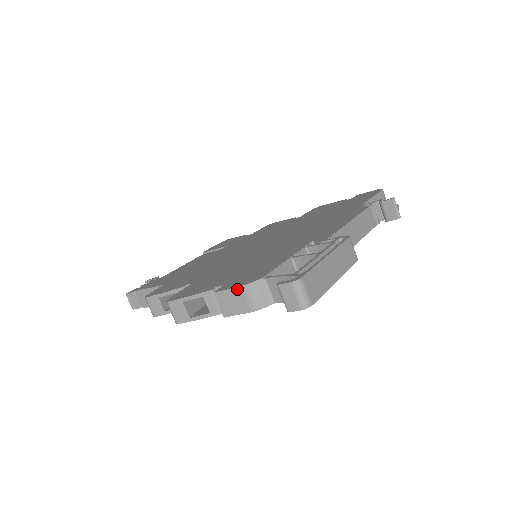
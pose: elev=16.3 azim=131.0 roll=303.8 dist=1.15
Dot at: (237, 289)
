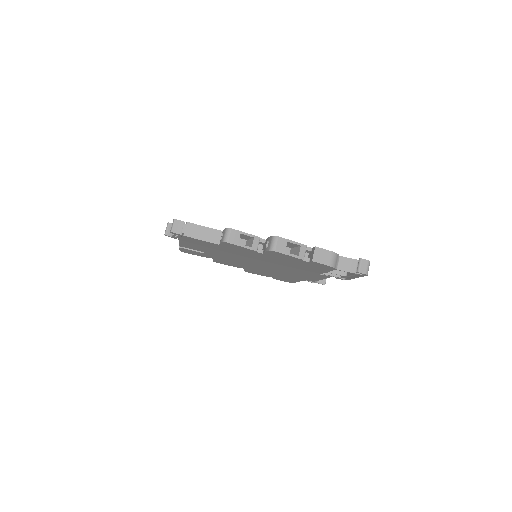
Dot at: (330, 252)
